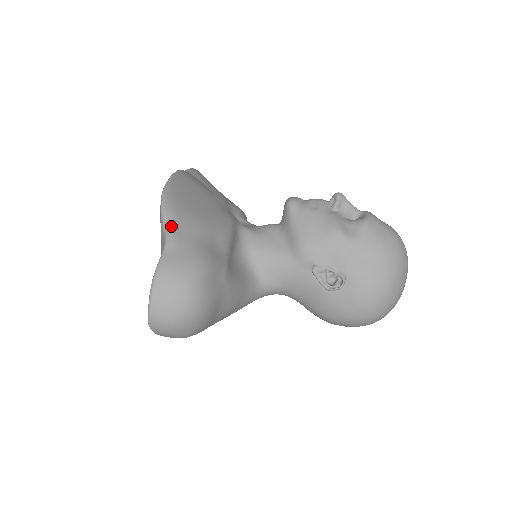
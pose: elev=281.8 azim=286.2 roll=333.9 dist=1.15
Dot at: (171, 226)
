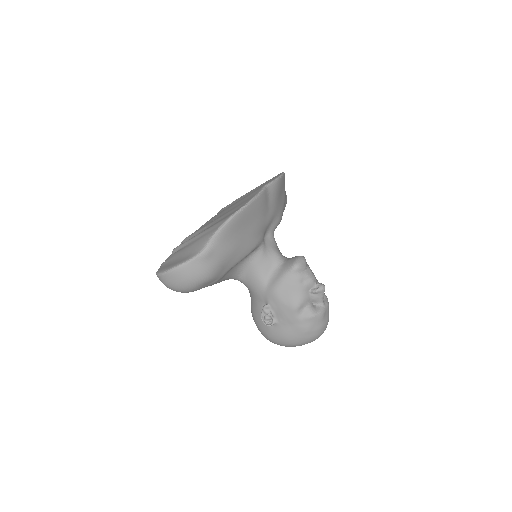
Dot at: (211, 246)
